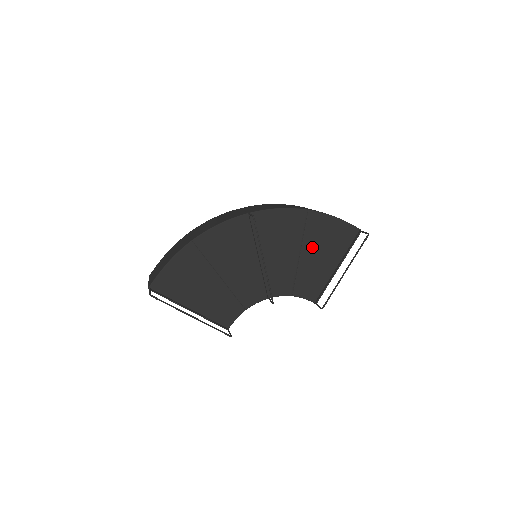
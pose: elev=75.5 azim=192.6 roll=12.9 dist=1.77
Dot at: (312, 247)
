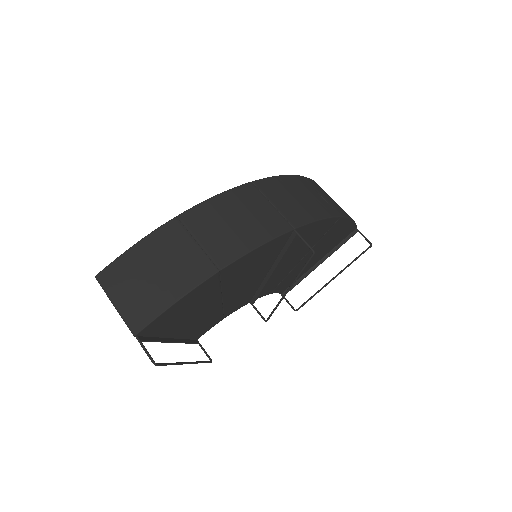
Dot at: (316, 250)
